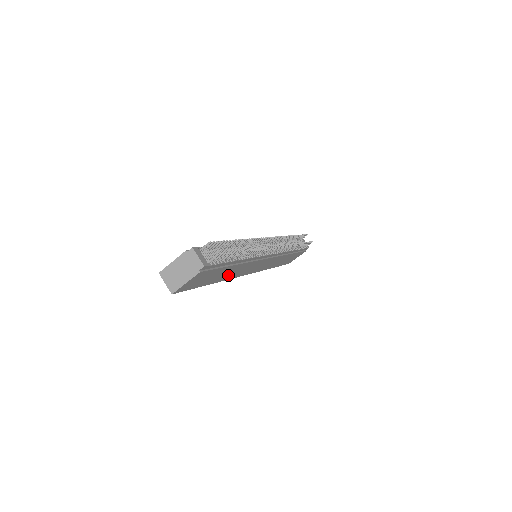
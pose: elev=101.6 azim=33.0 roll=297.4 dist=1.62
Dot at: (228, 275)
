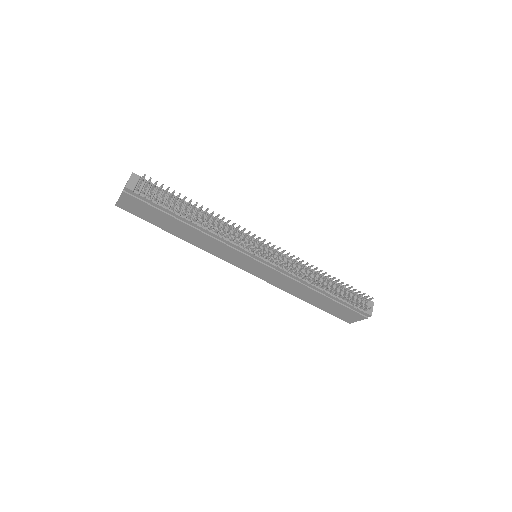
Dot at: (196, 240)
